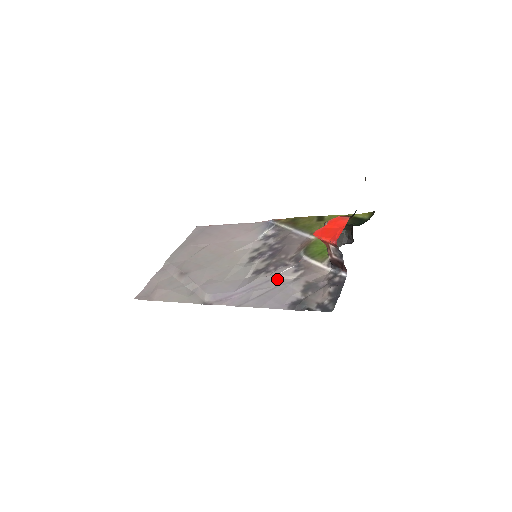
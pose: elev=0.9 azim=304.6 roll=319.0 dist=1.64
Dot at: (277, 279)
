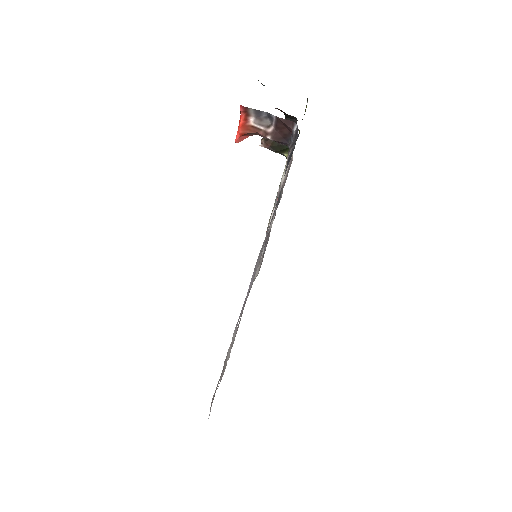
Dot at: (268, 231)
